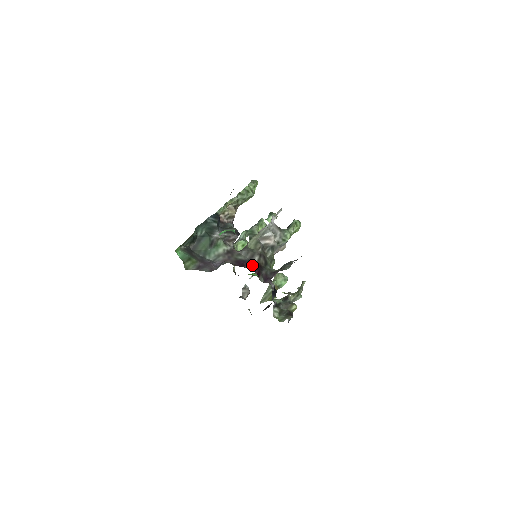
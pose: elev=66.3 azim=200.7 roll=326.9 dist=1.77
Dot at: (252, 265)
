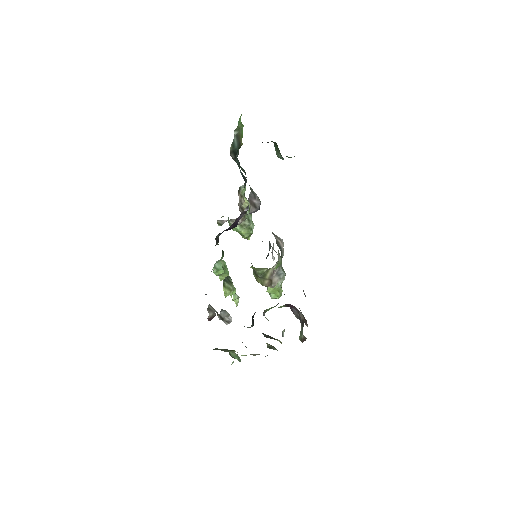
Dot at: occluded
